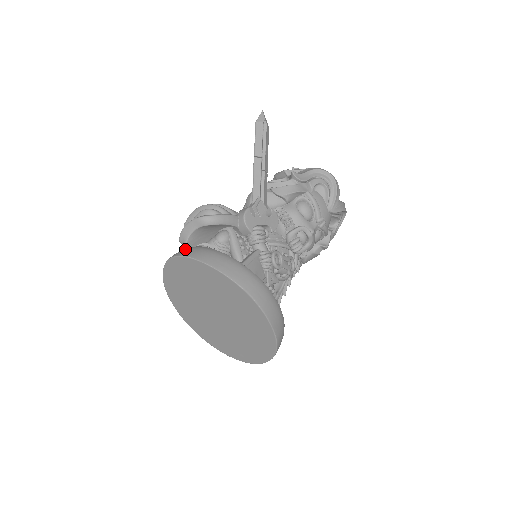
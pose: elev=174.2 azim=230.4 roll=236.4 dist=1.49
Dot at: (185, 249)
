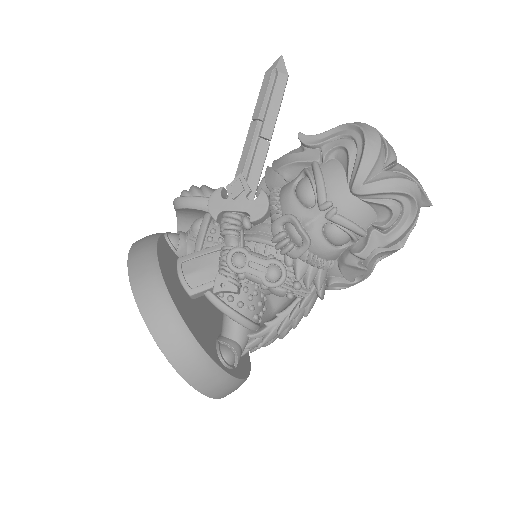
Dot at: occluded
